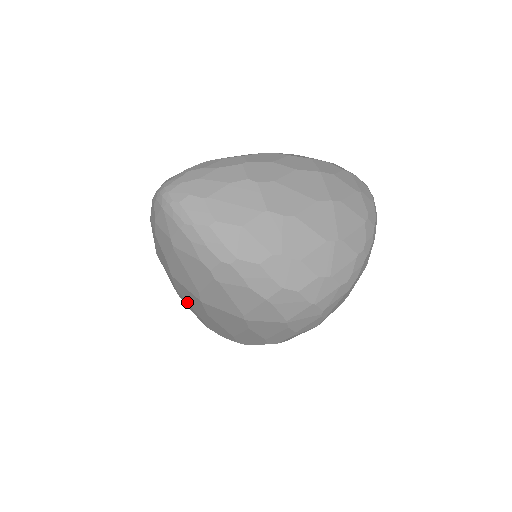
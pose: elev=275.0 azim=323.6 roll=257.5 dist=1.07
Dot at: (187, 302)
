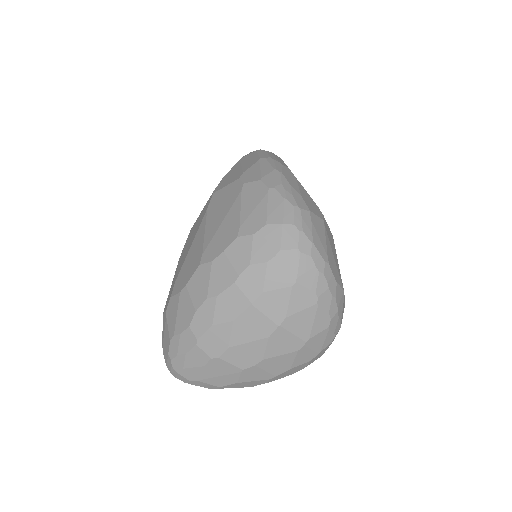
Dot at: occluded
